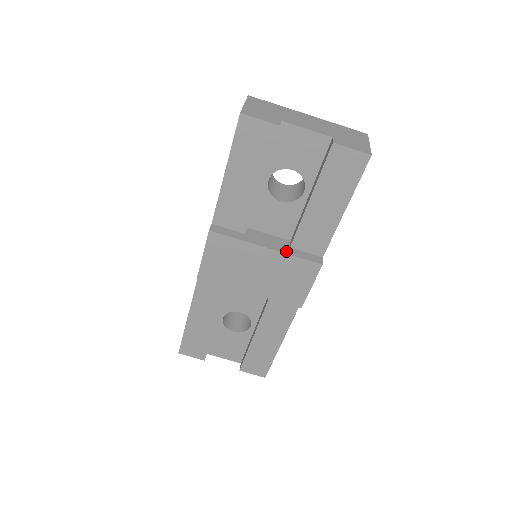
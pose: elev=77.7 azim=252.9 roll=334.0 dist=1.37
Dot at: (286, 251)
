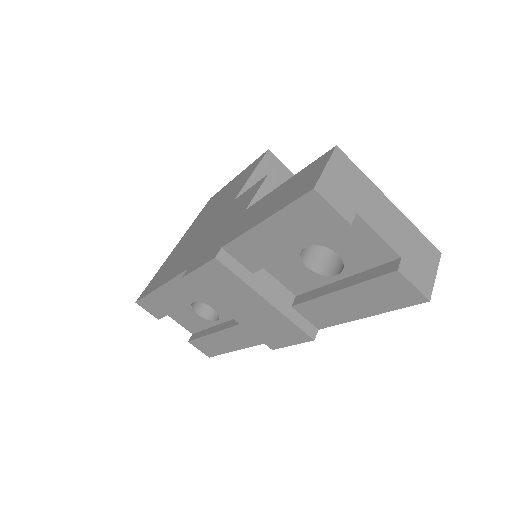
Dot at: (285, 311)
